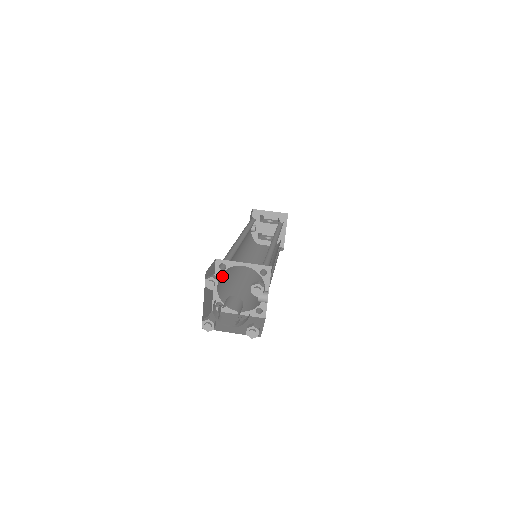
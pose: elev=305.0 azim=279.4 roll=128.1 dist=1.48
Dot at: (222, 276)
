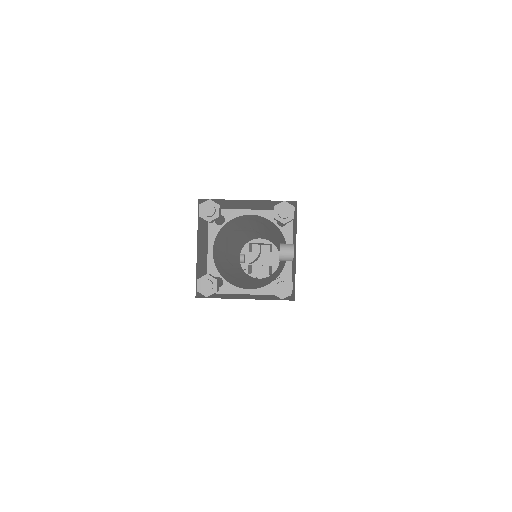
Dot at: (217, 251)
